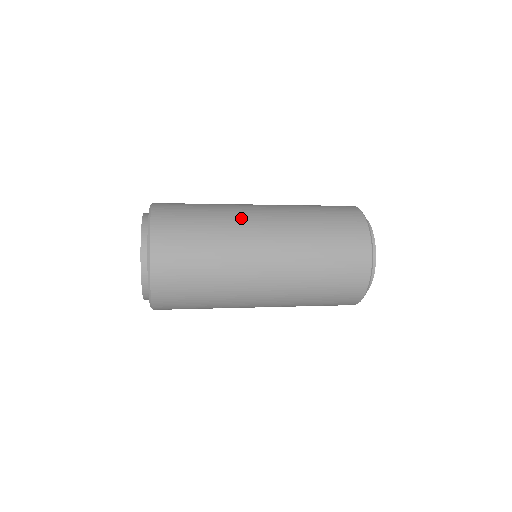
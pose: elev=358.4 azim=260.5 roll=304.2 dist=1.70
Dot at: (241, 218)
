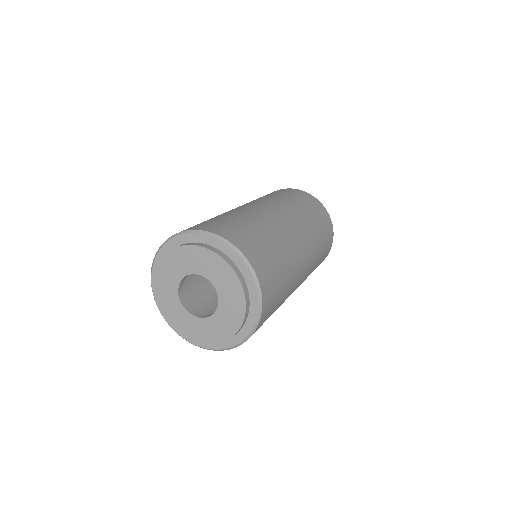
Dot at: (298, 269)
